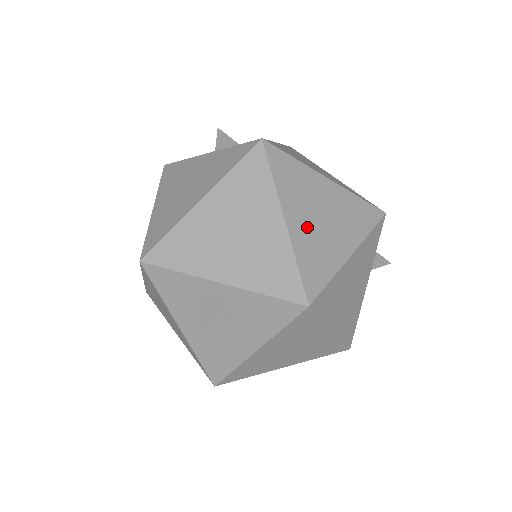
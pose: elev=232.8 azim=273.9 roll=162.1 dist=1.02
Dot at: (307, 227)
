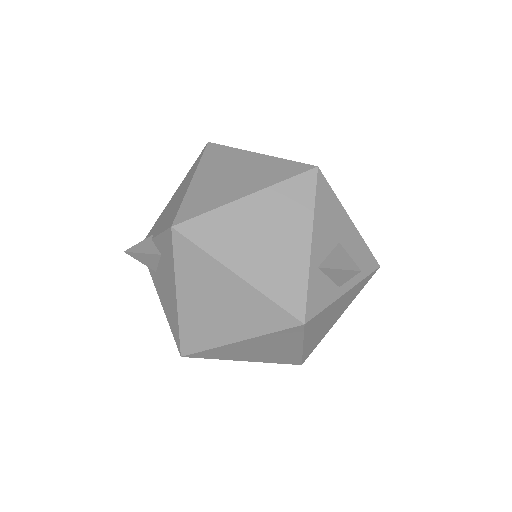
Dot at: (260, 357)
